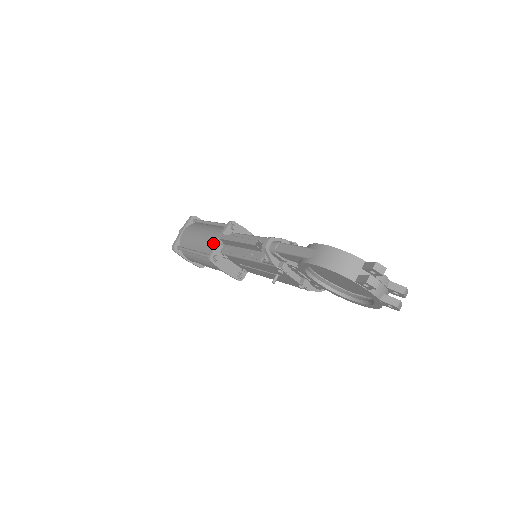
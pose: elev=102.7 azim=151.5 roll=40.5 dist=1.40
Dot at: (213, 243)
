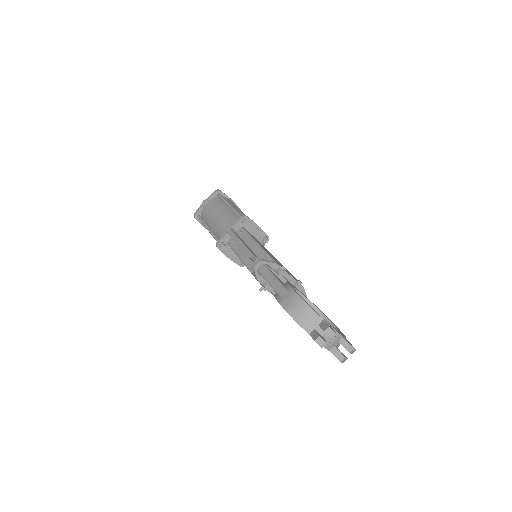
Dot at: (224, 231)
